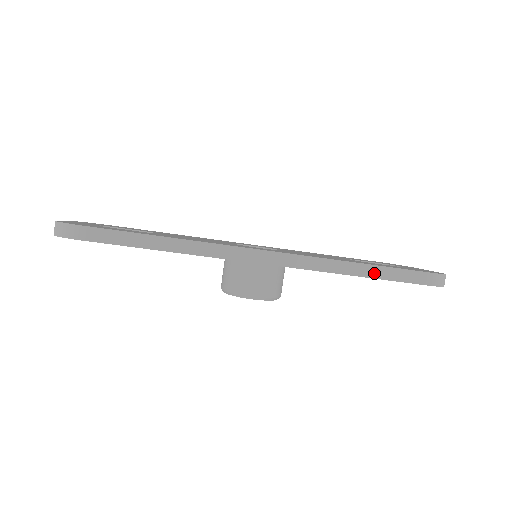
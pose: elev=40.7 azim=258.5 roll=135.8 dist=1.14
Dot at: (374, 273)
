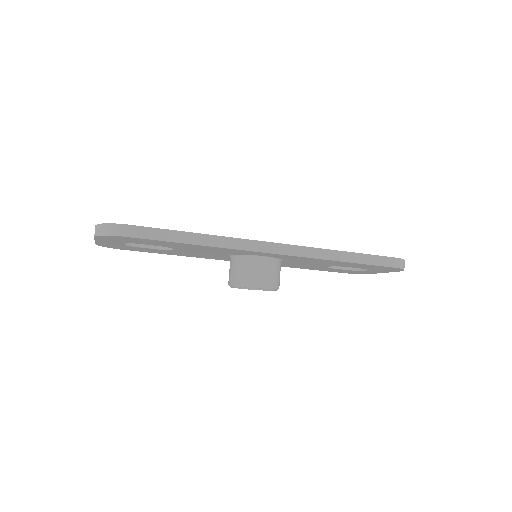
Dot at: (355, 259)
